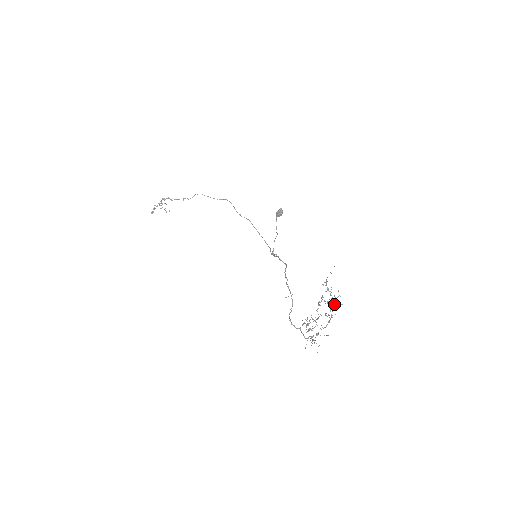
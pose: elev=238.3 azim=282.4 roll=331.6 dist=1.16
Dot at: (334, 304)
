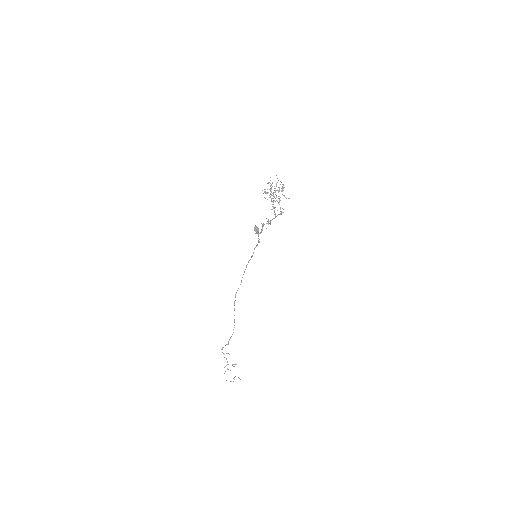
Dot at: (283, 187)
